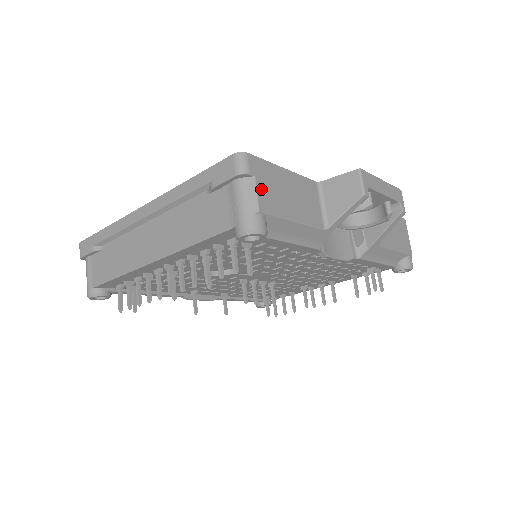
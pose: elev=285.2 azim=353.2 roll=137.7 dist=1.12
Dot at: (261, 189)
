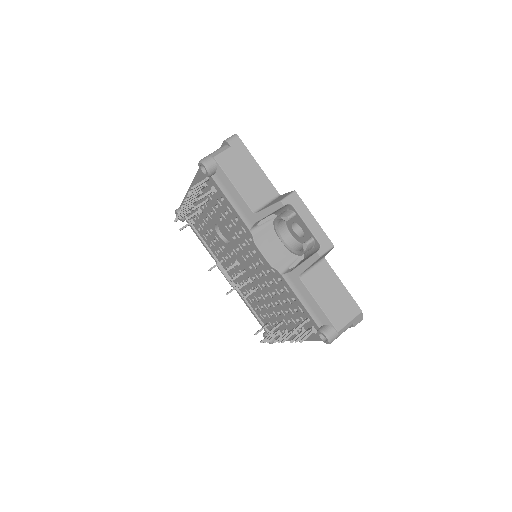
Dot at: (228, 153)
